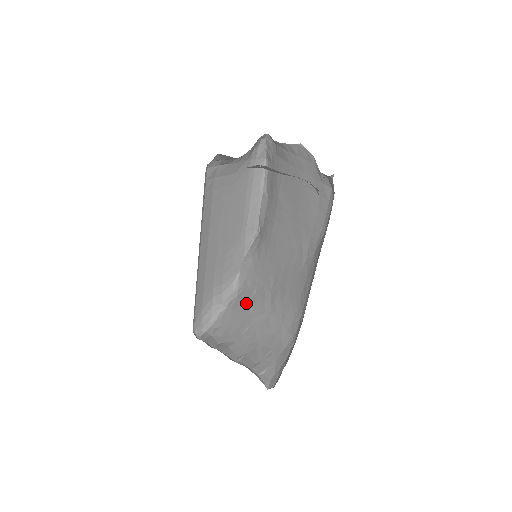
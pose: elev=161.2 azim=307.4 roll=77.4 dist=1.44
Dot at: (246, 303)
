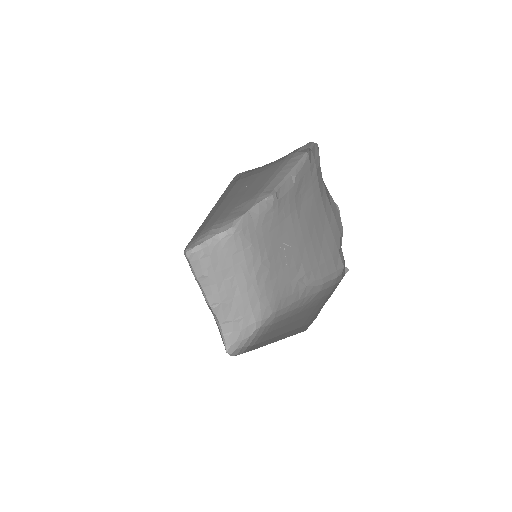
Dot at: (238, 250)
